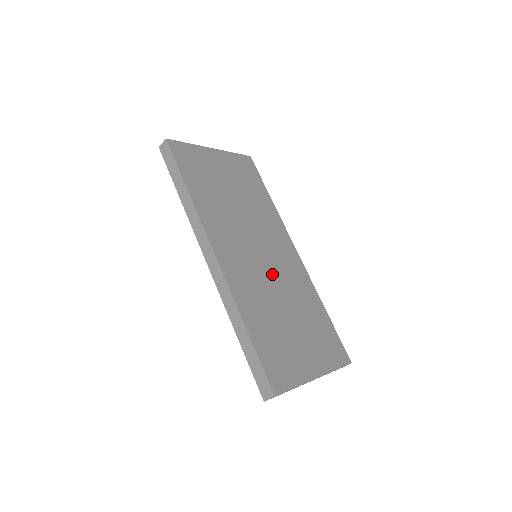
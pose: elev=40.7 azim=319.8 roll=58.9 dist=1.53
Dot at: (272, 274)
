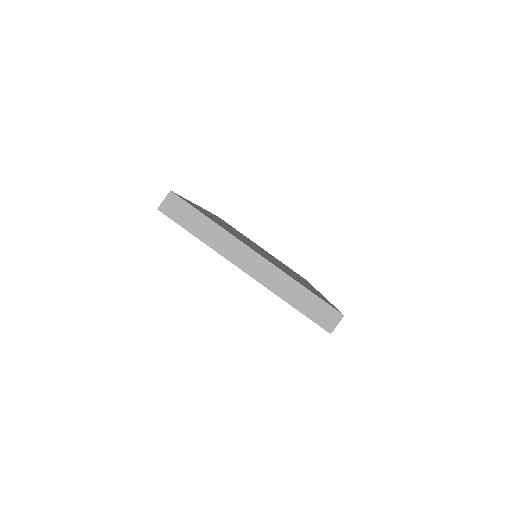
Dot at: (263, 252)
